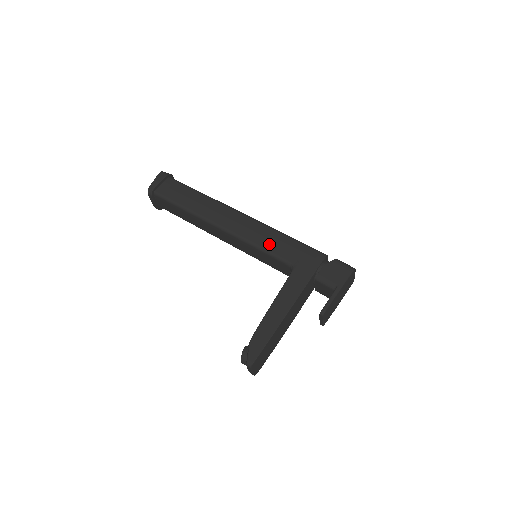
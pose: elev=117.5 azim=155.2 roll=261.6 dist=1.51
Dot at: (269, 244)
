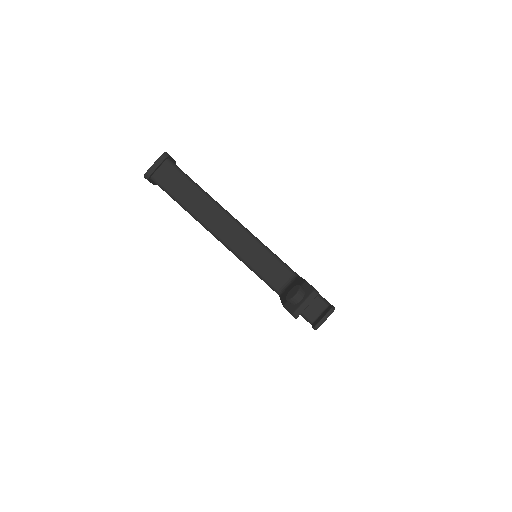
Dot at: occluded
